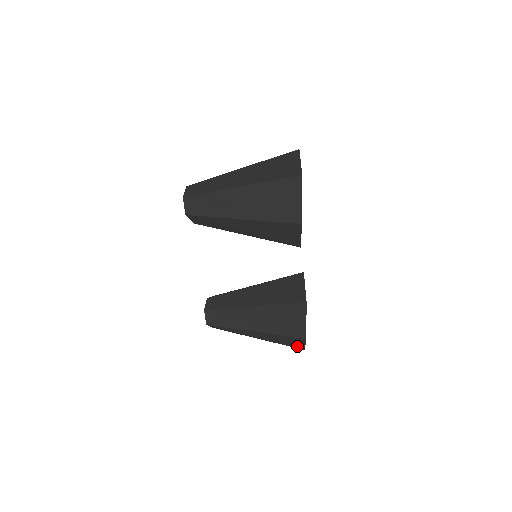
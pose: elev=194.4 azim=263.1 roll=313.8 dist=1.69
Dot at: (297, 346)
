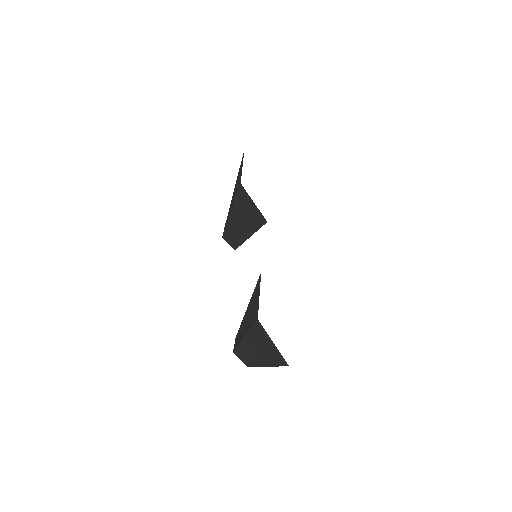
Dot at: (279, 357)
